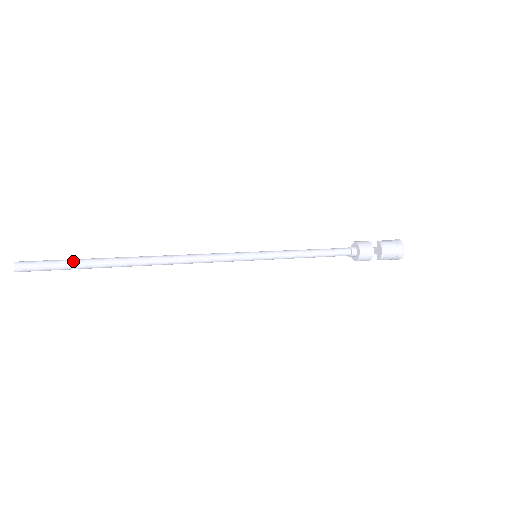
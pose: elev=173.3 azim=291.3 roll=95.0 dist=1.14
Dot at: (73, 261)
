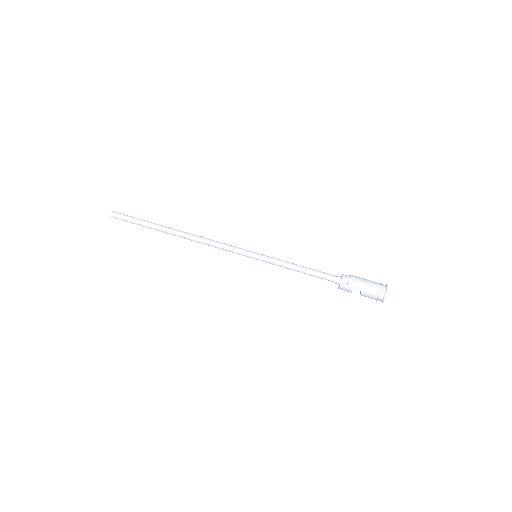
Dot at: occluded
